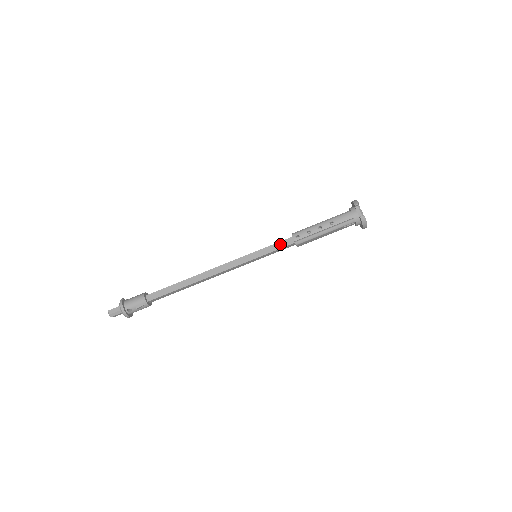
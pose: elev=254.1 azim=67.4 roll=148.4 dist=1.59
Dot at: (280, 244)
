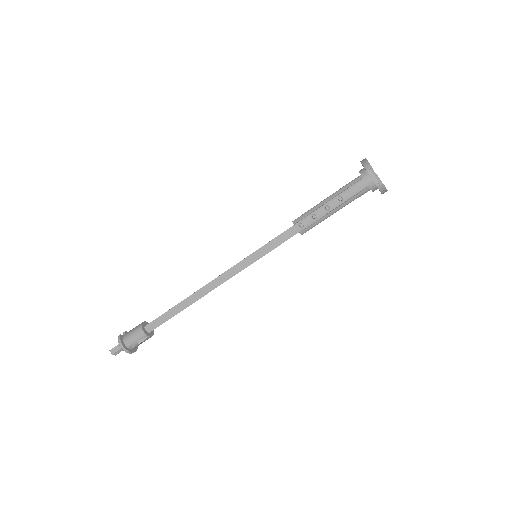
Dot at: (281, 237)
